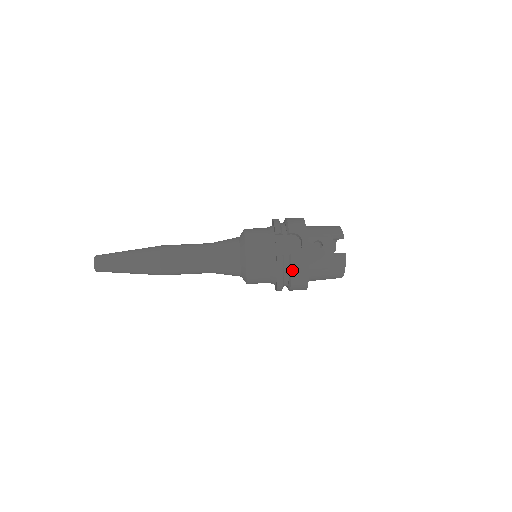
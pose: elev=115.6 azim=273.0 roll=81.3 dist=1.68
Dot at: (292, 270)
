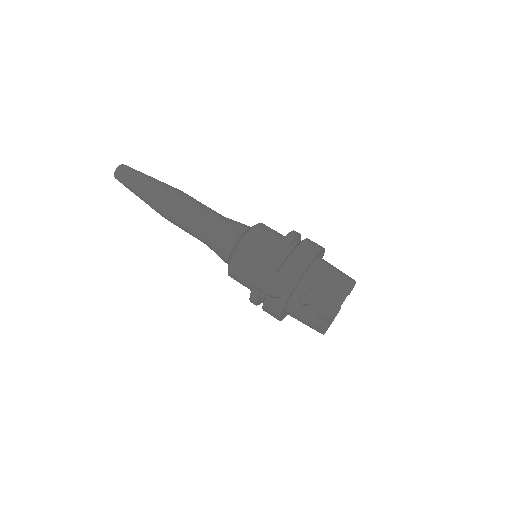
Dot at: (263, 306)
